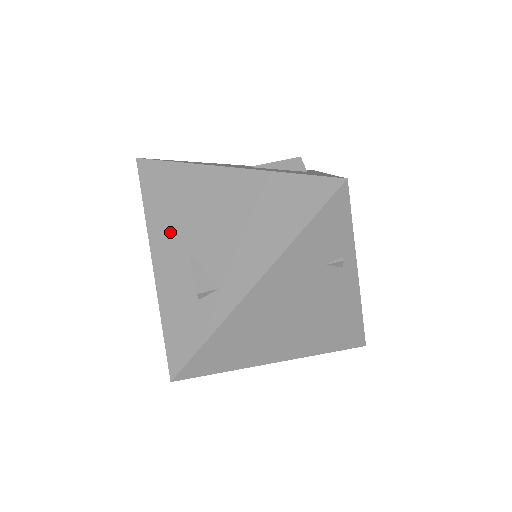
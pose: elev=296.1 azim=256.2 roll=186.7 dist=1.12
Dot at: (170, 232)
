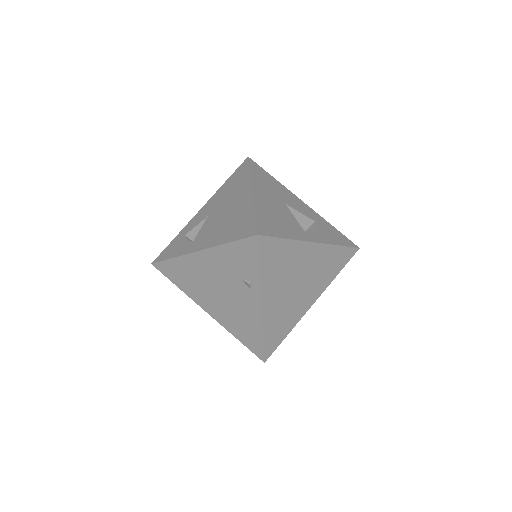
Dot at: (215, 202)
